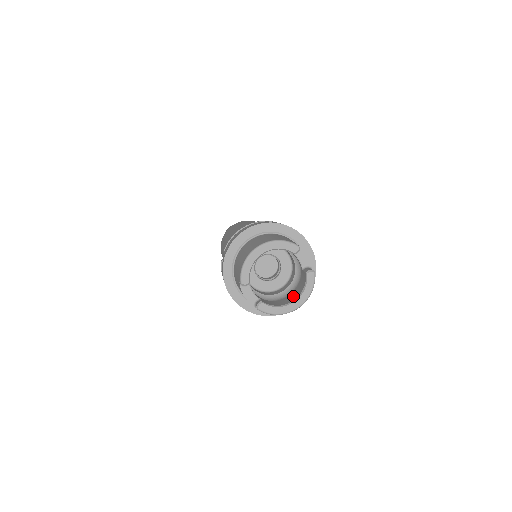
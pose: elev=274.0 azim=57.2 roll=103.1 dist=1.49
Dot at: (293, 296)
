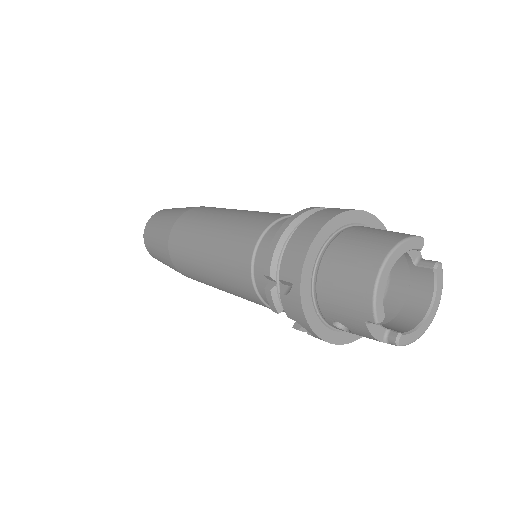
Dot at: (415, 304)
